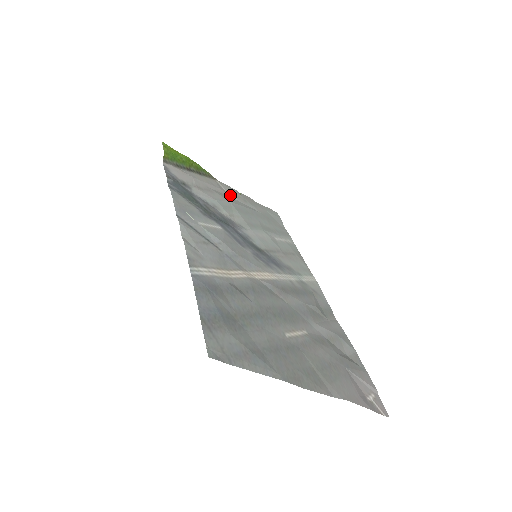
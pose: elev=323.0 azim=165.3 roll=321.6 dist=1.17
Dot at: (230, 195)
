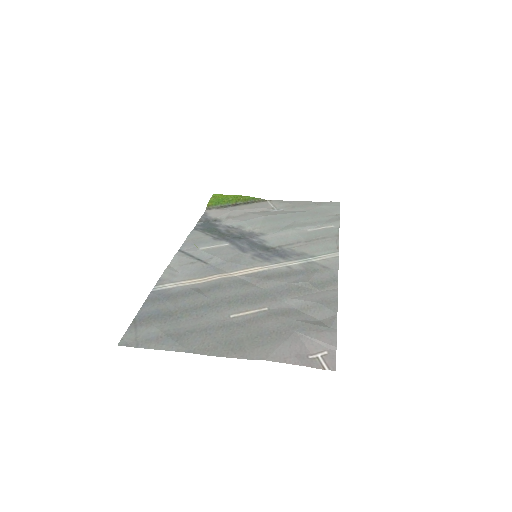
Dot at: (275, 209)
